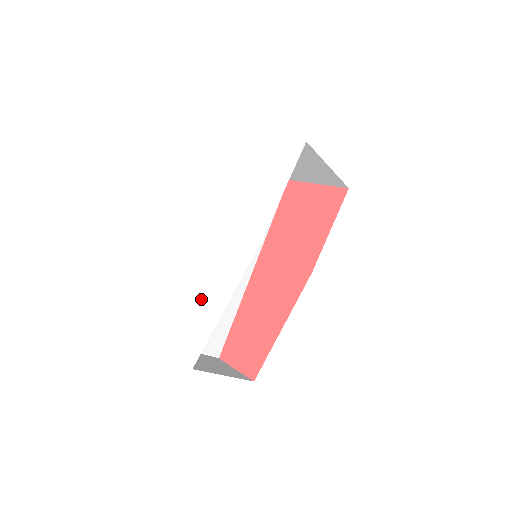
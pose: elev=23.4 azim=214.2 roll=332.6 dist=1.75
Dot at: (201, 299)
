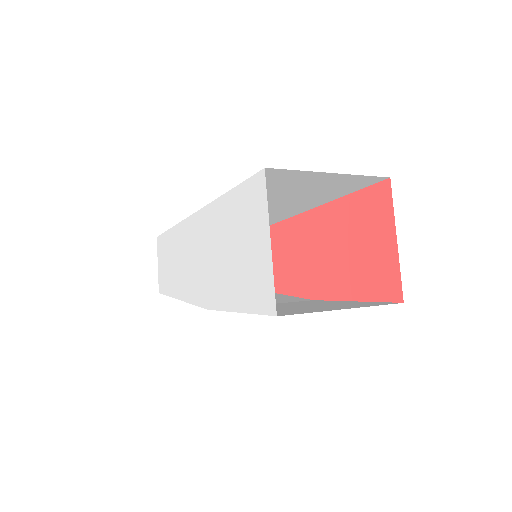
Dot at: (175, 264)
